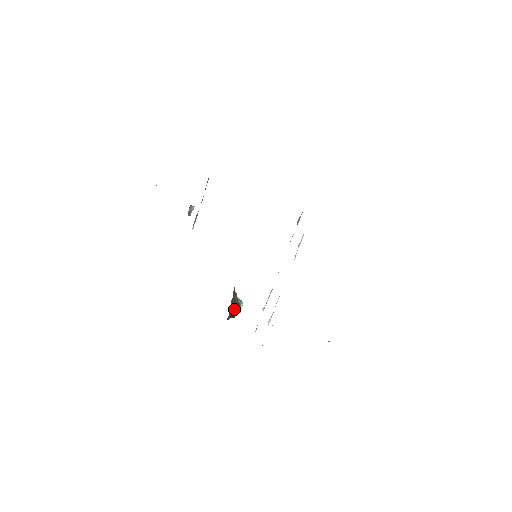
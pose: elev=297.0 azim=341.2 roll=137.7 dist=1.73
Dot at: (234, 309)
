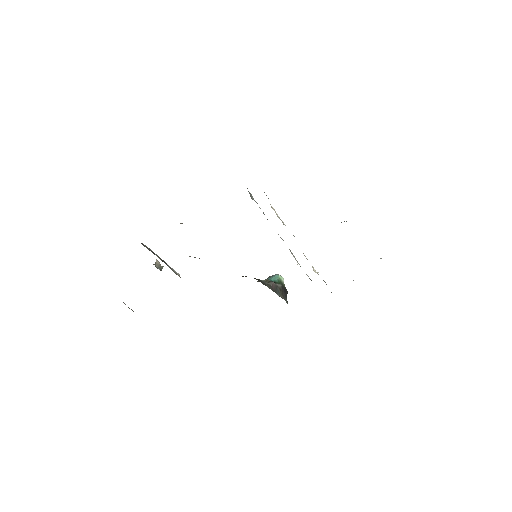
Dot at: (282, 291)
